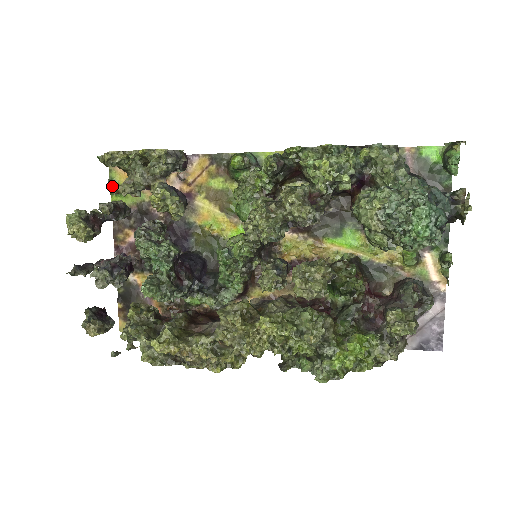
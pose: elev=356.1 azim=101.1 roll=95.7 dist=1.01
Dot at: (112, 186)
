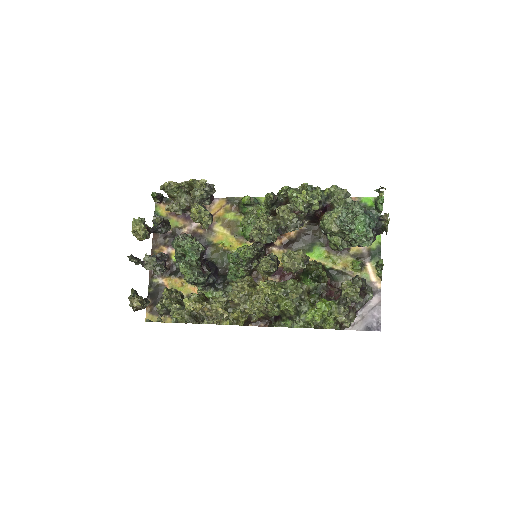
Dot at: (156, 216)
